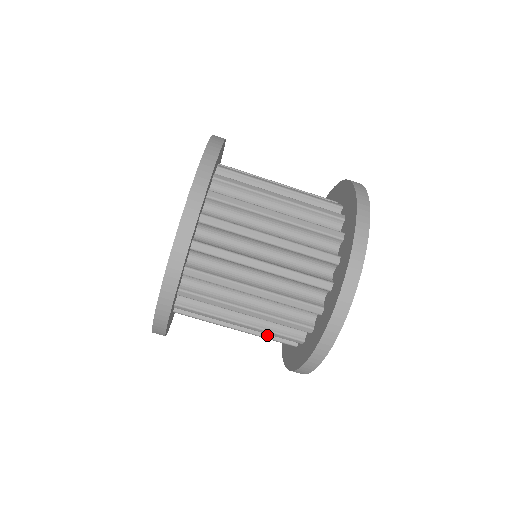
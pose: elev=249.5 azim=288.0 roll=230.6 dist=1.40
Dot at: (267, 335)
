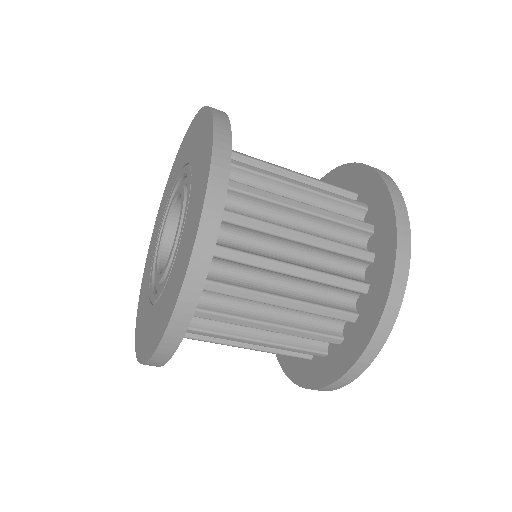
Dot at: occluded
